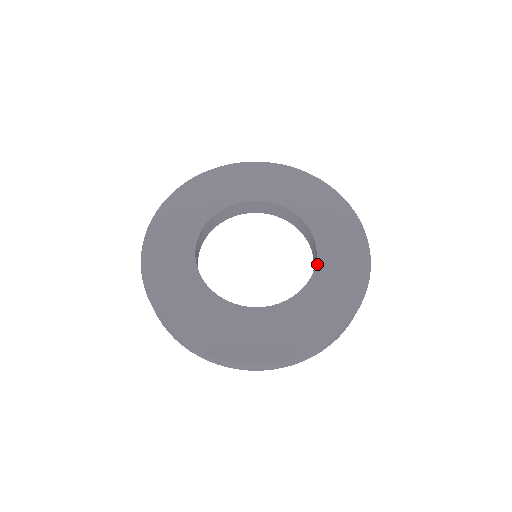
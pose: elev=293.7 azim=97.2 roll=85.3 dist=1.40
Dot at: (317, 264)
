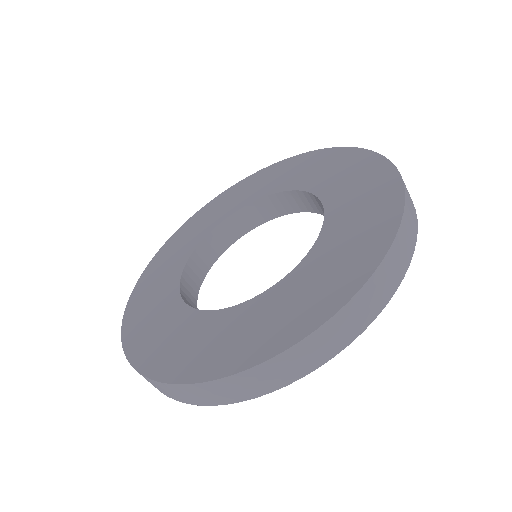
Dot at: (314, 193)
